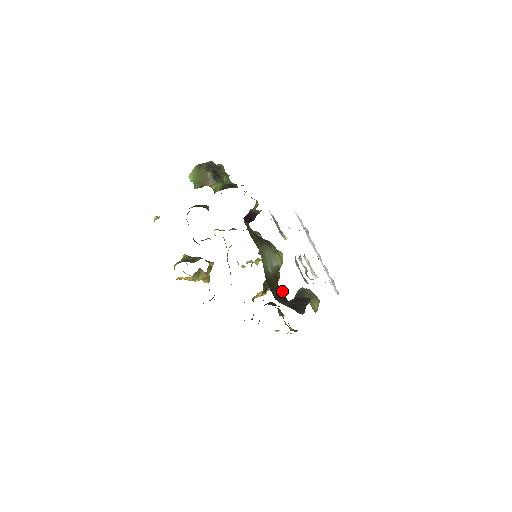
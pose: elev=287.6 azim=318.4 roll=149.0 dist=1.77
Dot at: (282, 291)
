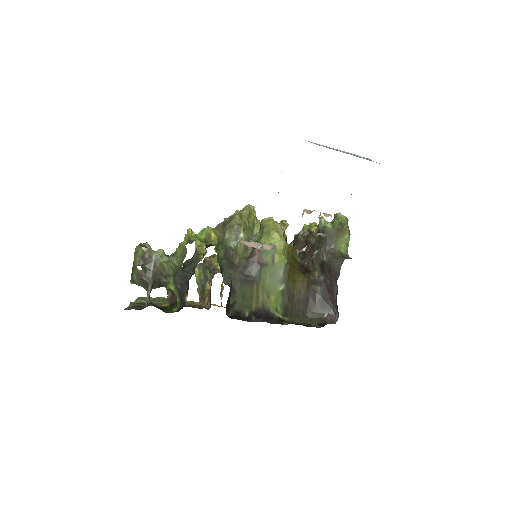
Dot at: (305, 281)
